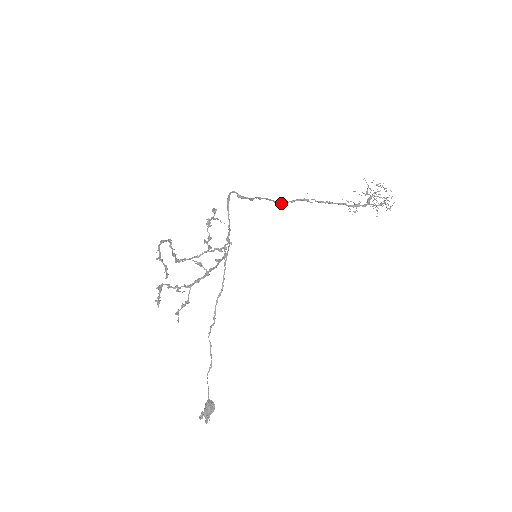
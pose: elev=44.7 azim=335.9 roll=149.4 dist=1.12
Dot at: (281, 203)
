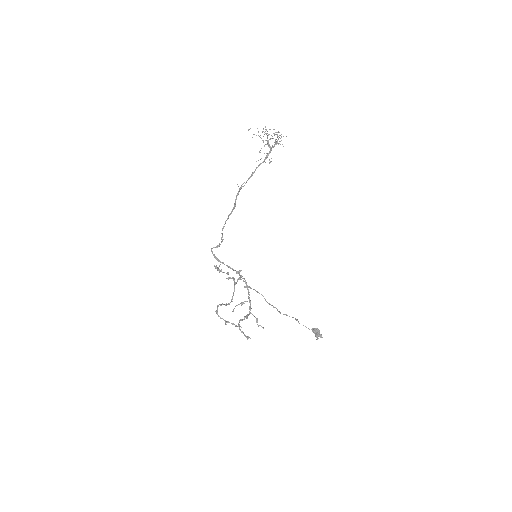
Dot at: (233, 208)
